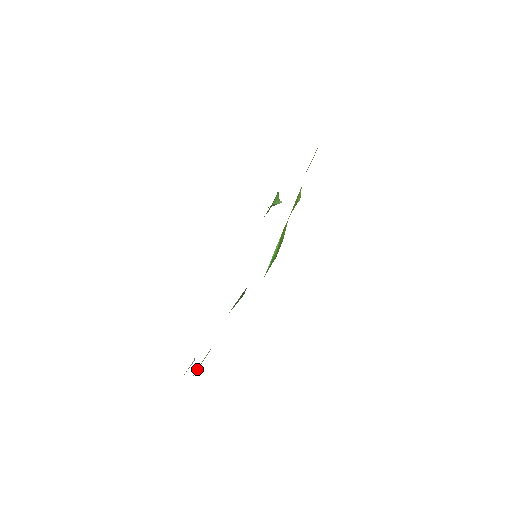
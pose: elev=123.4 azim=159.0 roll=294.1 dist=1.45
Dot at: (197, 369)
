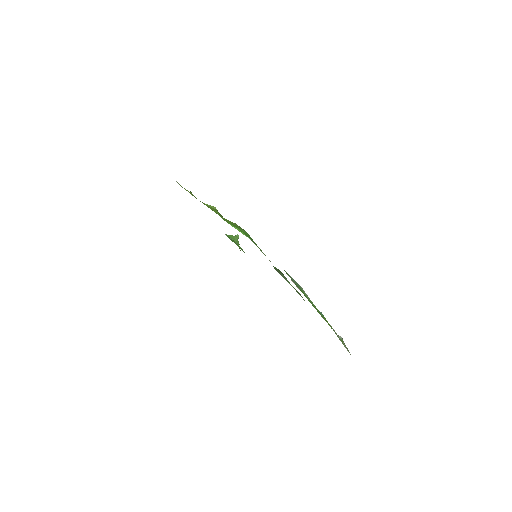
Dot at: (329, 325)
